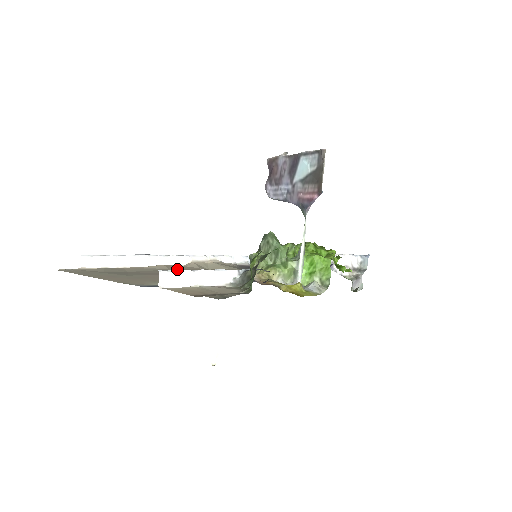
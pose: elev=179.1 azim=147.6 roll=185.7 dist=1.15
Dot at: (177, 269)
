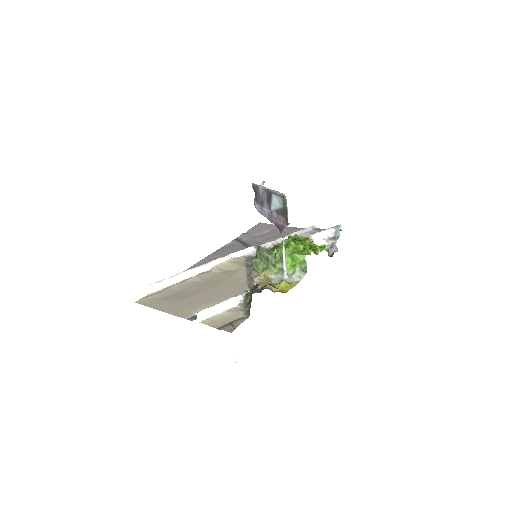
Dot at: (206, 279)
